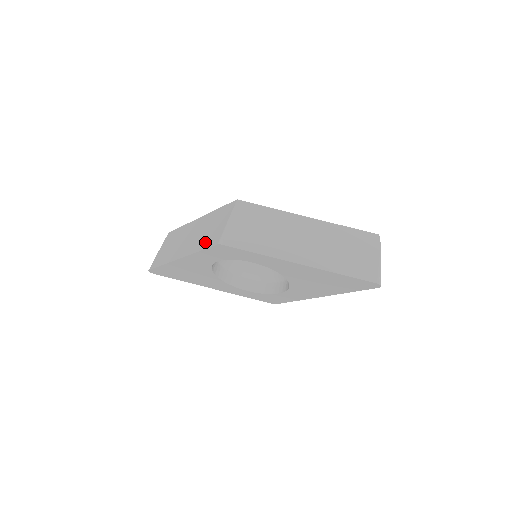
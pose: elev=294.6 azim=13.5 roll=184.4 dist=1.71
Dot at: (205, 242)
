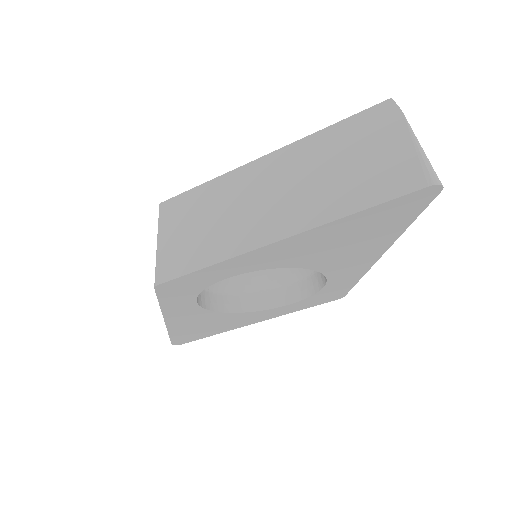
Dot at: occluded
